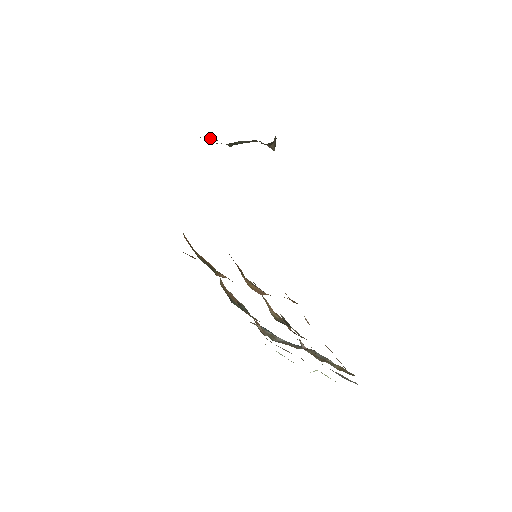
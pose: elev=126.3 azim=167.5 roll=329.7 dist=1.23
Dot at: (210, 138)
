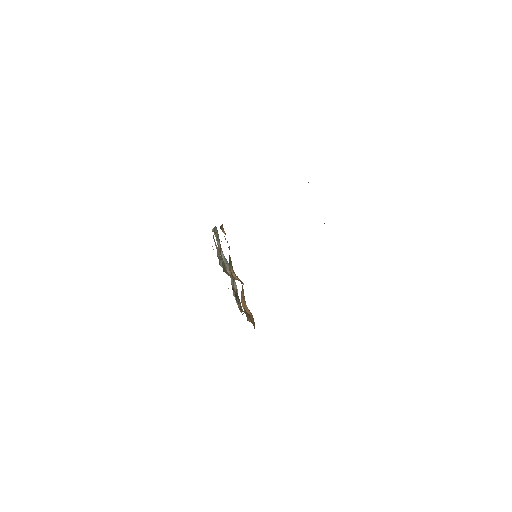
Dot at: occluded
